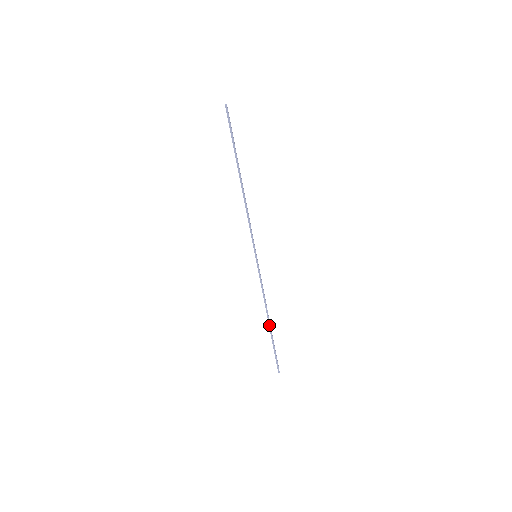
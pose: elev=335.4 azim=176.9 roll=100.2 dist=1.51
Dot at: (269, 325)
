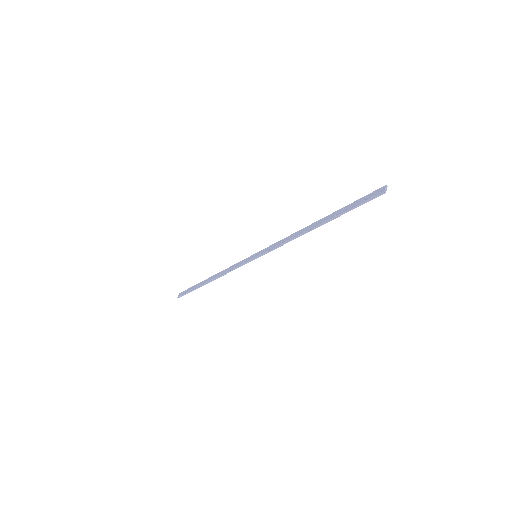
Dot at: (207, 282)
